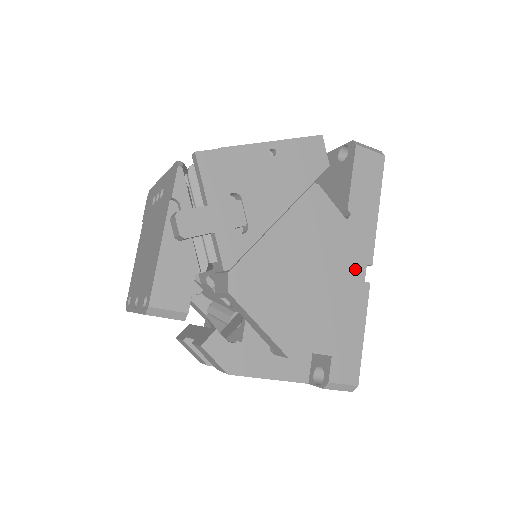
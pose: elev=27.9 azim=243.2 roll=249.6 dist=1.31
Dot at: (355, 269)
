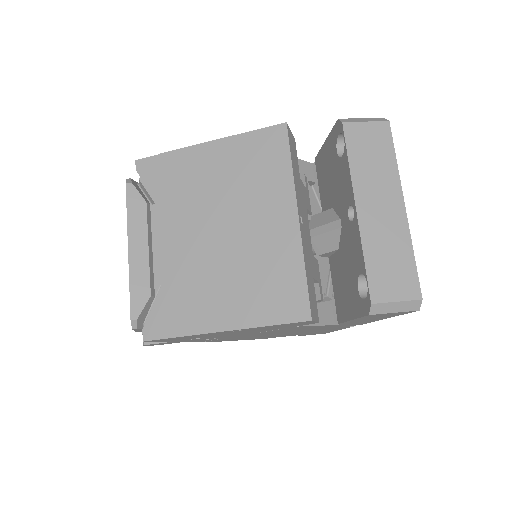
Dot at: (337, 327)
